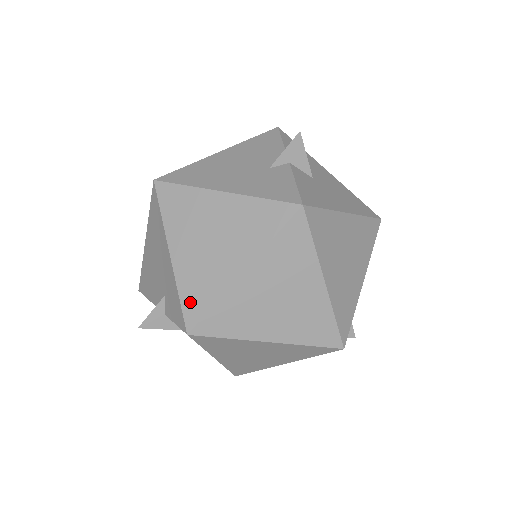
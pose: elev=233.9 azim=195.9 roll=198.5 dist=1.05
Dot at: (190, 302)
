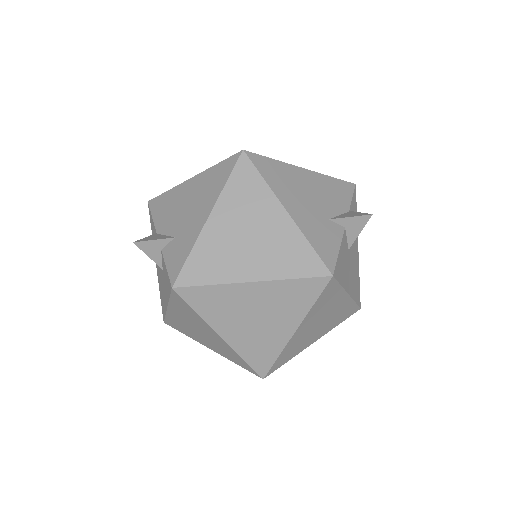
Dot at: (194, 267)
